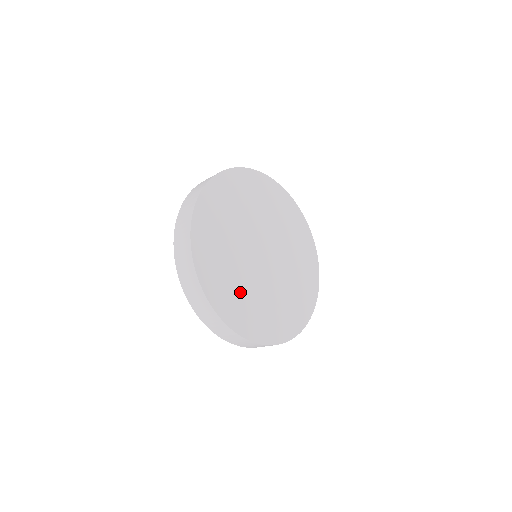
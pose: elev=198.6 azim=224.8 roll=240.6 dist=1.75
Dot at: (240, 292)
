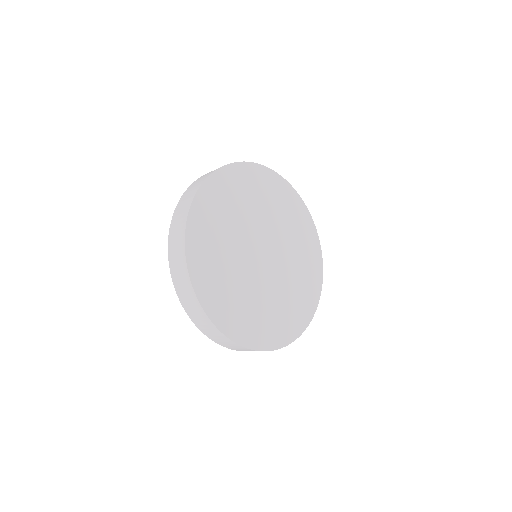
Dot at: (243, 304)
